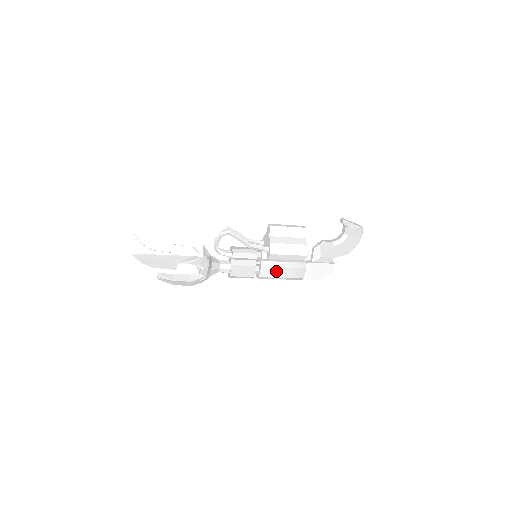
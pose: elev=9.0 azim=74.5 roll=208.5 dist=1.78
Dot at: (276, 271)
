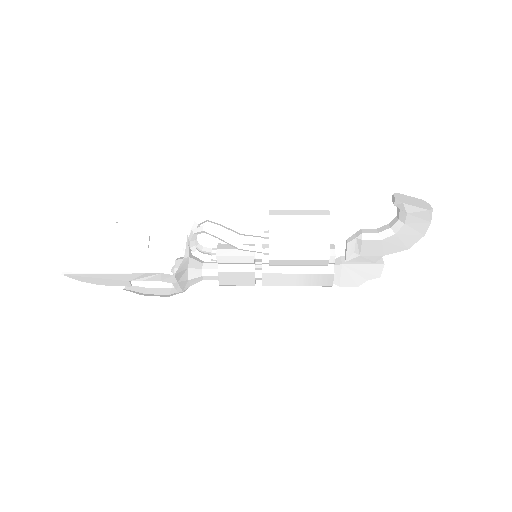
Dot at: (286, 278)
